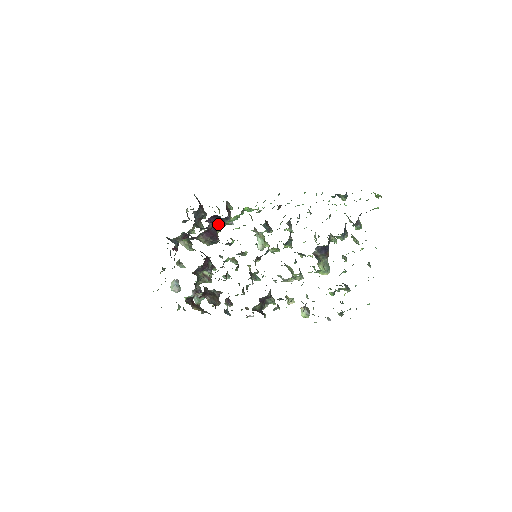
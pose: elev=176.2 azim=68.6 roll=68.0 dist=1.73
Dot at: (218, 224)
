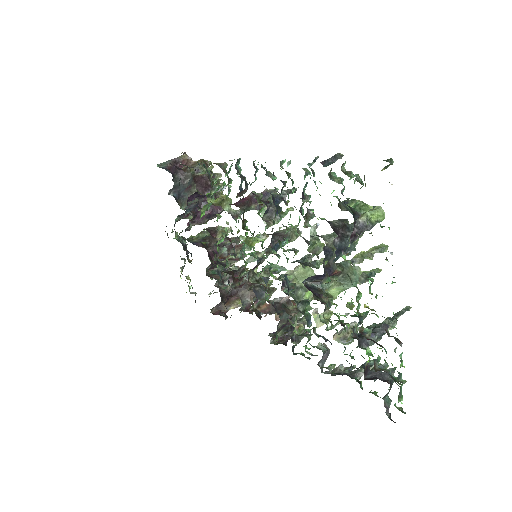
Dot at: occluded
